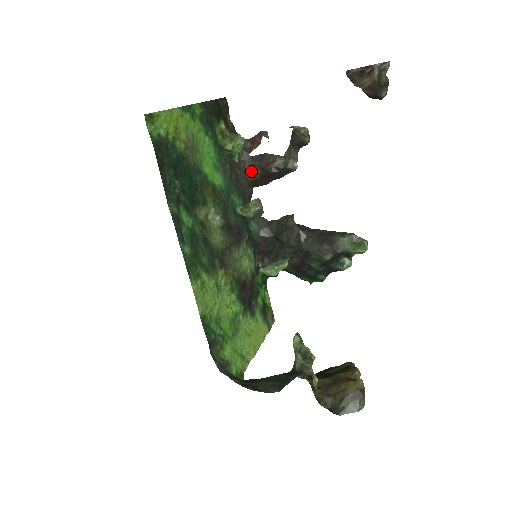
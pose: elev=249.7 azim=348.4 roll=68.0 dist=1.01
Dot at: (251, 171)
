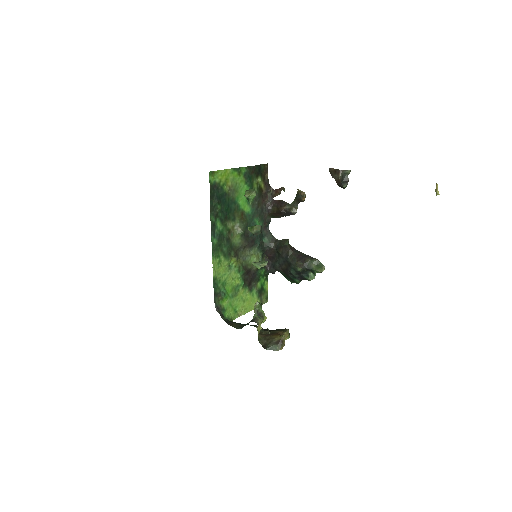
Dot at: (272, 208)
